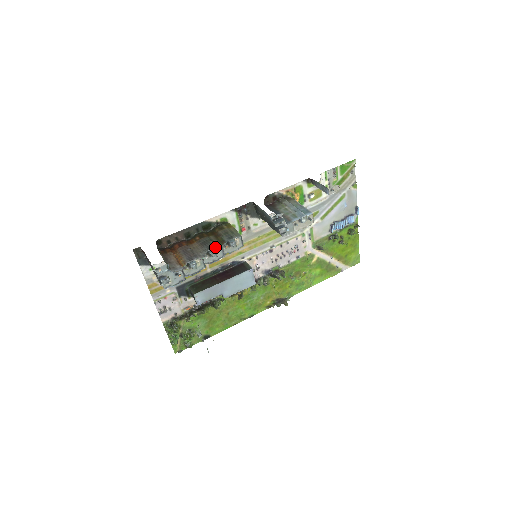
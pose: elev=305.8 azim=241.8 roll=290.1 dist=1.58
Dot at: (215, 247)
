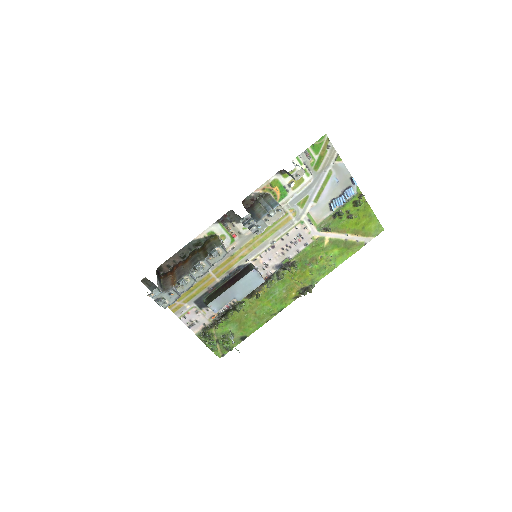
Dot at: (199, 261)
